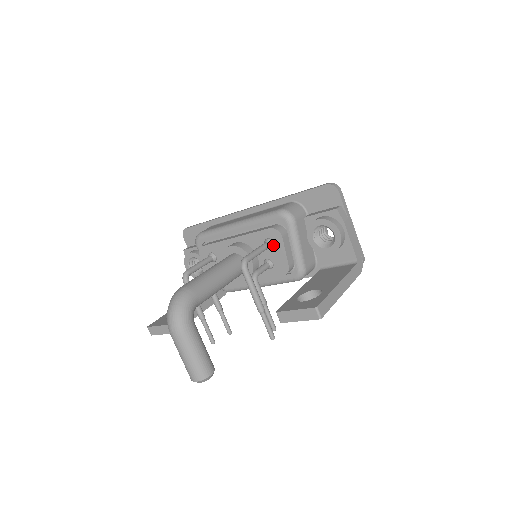
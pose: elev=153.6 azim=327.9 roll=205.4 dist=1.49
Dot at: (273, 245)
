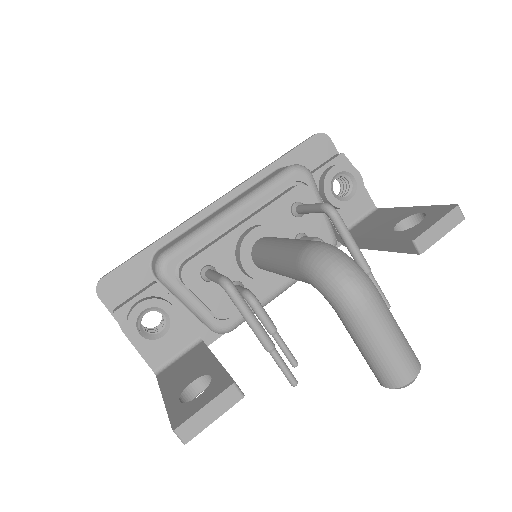
Dot at: occluded
